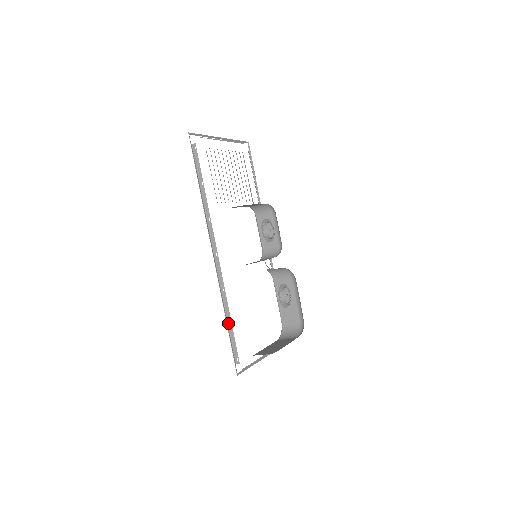
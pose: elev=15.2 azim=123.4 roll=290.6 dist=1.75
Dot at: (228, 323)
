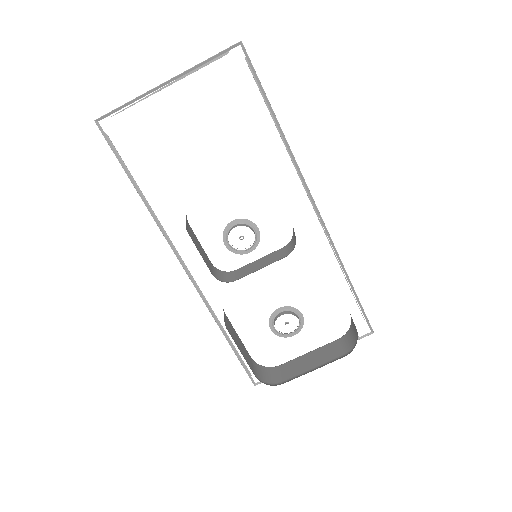
Dot at: occluded
